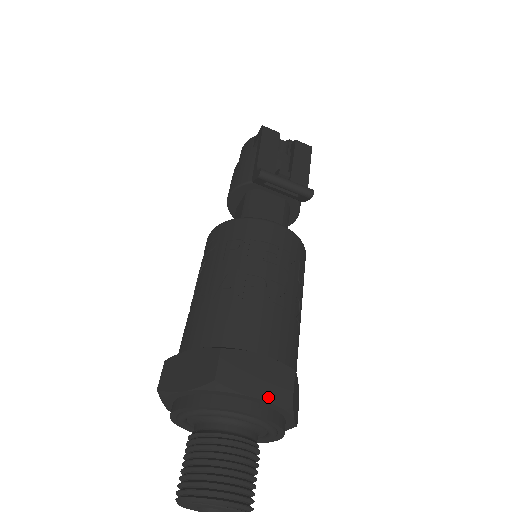
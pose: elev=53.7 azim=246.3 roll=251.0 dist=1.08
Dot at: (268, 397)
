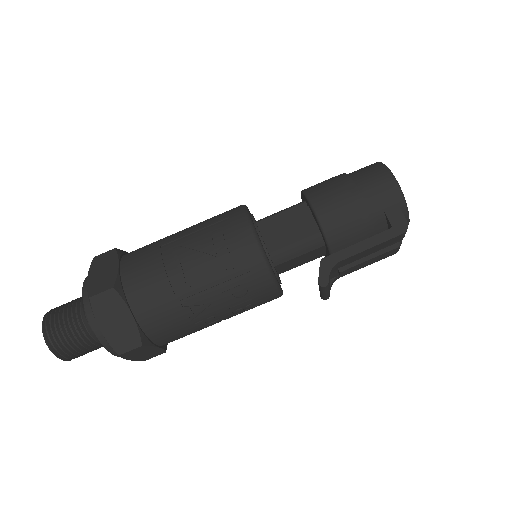
Dot at: (136, 360)
